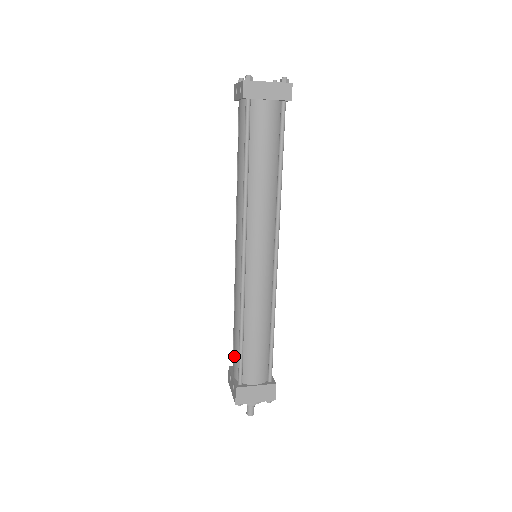
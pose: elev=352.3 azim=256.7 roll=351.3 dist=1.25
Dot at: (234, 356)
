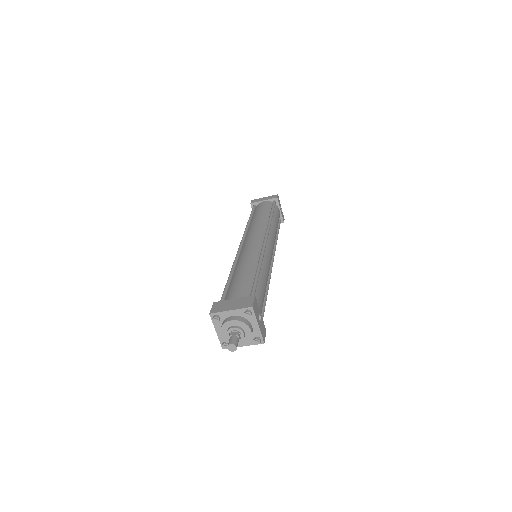
Dot at: occluded
